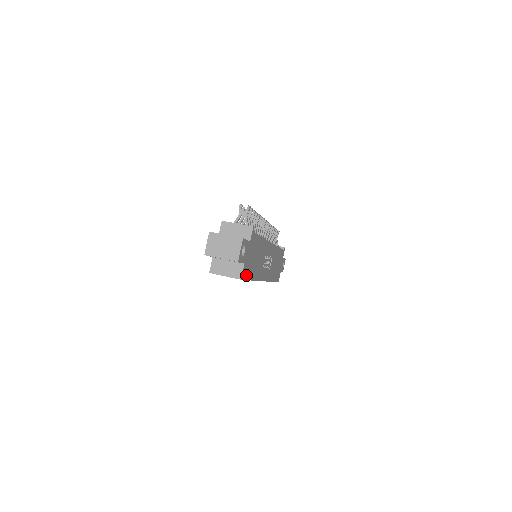
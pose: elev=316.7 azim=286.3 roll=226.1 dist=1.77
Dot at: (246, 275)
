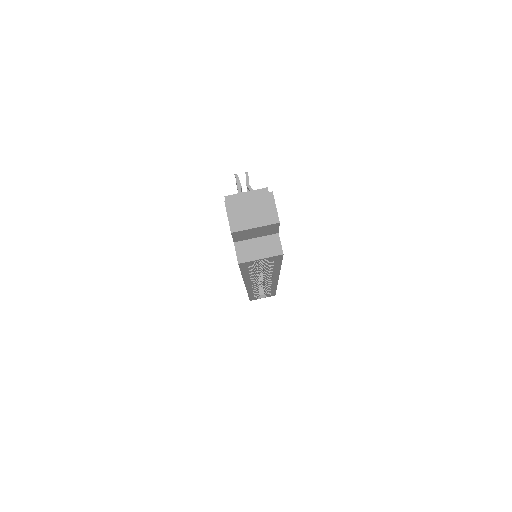
Dot at: occluded
